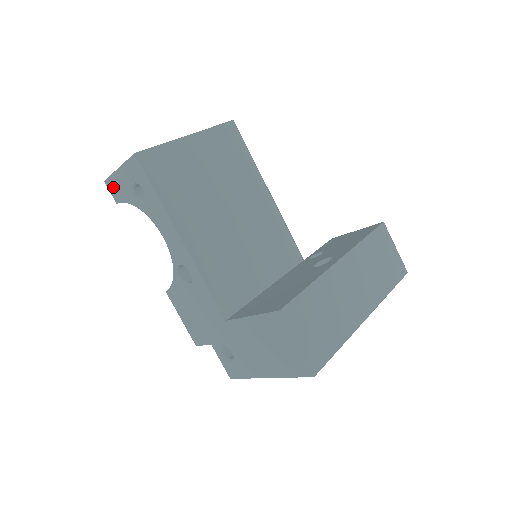
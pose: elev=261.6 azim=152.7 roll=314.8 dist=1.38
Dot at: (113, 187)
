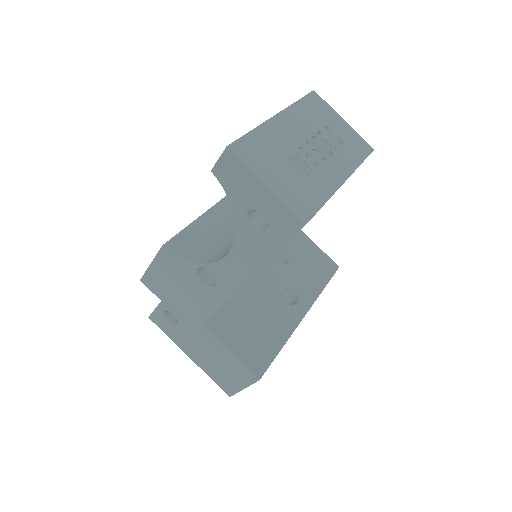
Dot at: (231, 168)
